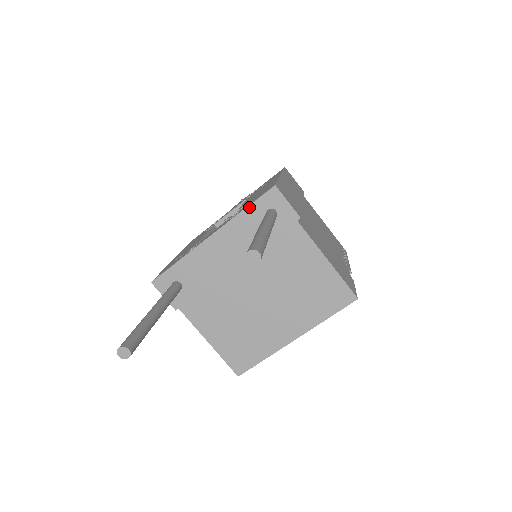
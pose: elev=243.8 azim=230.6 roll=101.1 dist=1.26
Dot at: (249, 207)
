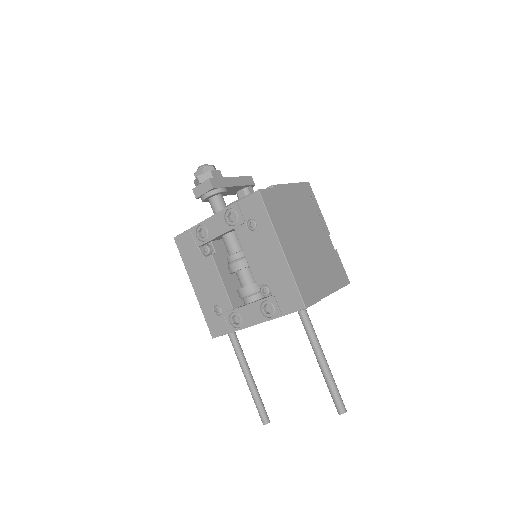
Dot at: occluded
